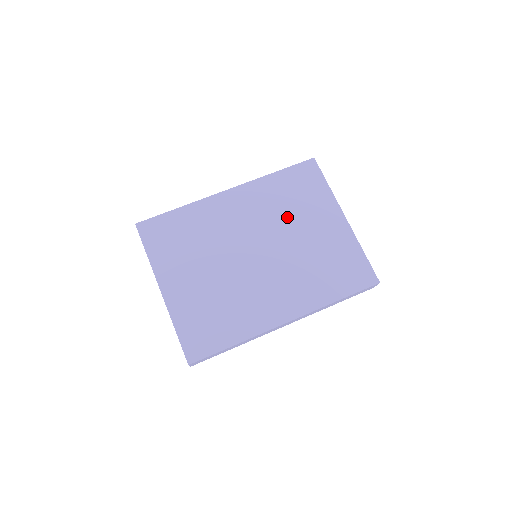
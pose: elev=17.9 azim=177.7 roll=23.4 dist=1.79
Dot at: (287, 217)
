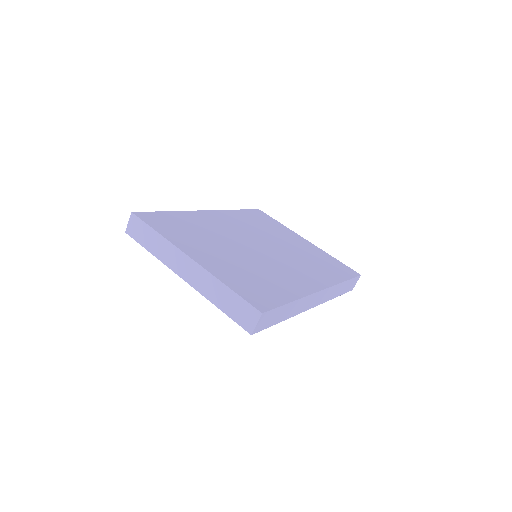
Dot at: (266, 233)
